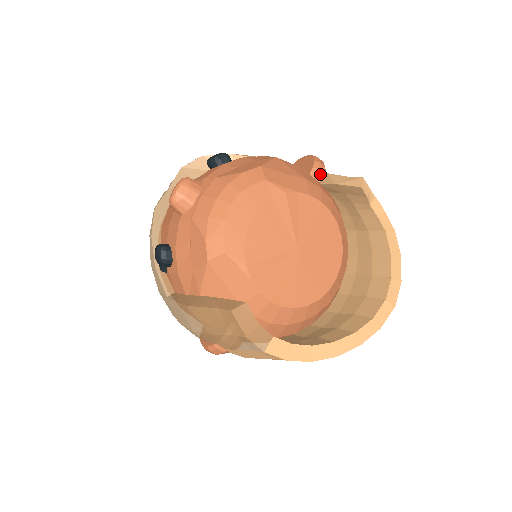
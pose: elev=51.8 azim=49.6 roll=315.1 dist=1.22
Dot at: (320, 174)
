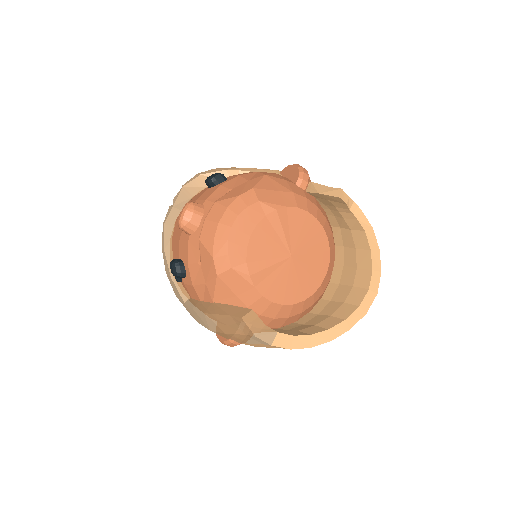
Dot at: (305, 183)
